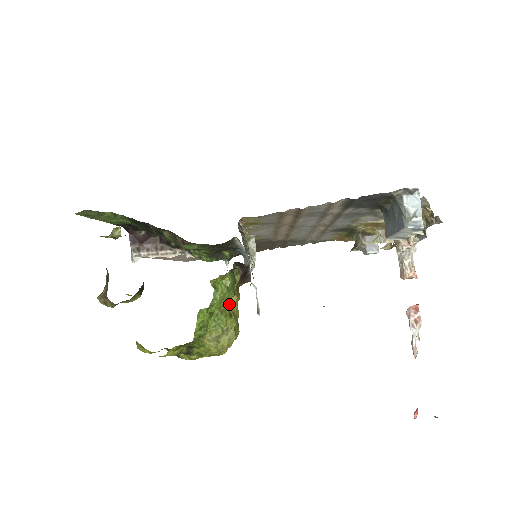
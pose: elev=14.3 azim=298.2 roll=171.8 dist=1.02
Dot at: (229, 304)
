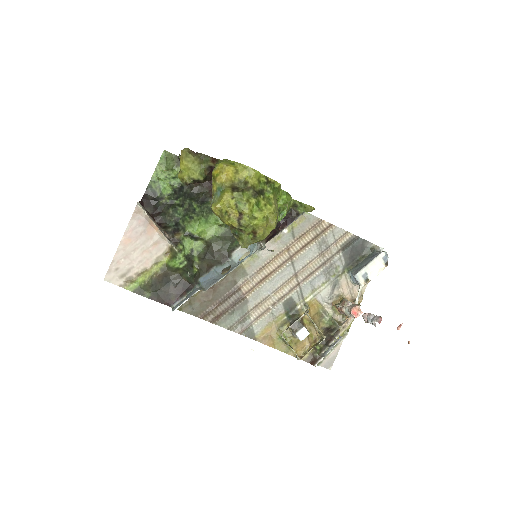
Dot at: occluded
